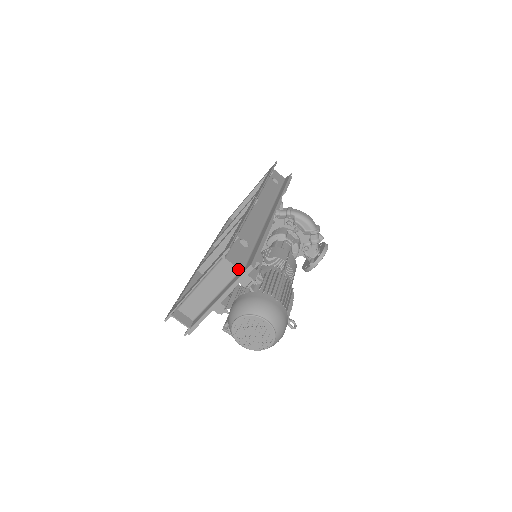
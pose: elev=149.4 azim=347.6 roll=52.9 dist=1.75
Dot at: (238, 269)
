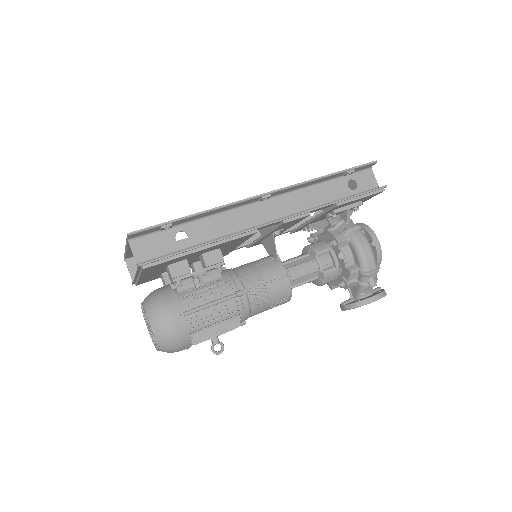
Dot at: (135, 260)
